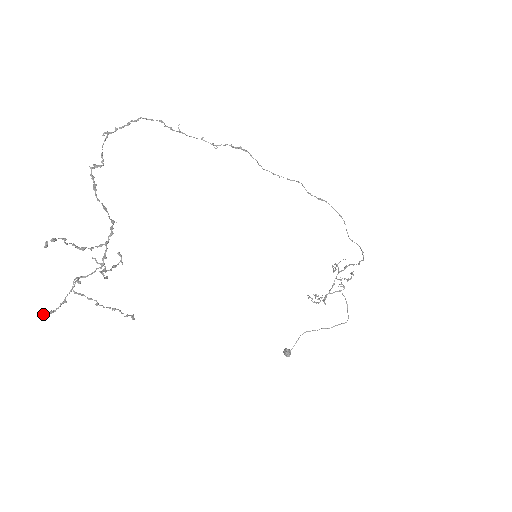
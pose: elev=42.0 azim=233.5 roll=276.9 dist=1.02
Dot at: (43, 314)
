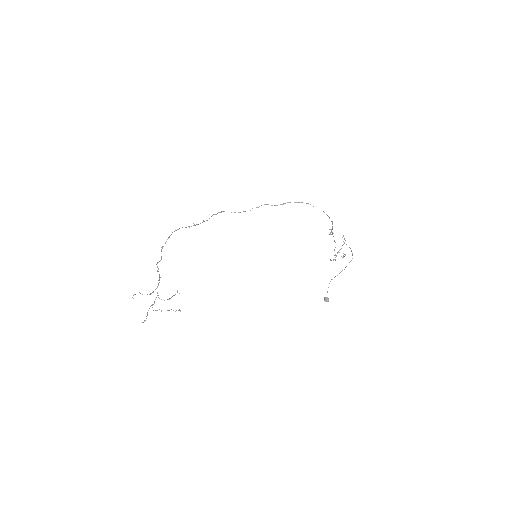
Dot at: occluded
